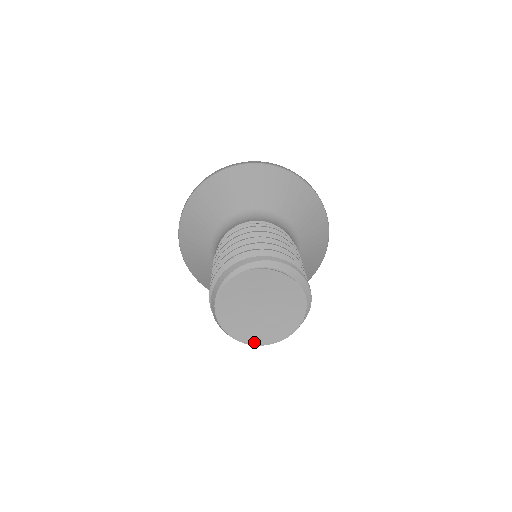
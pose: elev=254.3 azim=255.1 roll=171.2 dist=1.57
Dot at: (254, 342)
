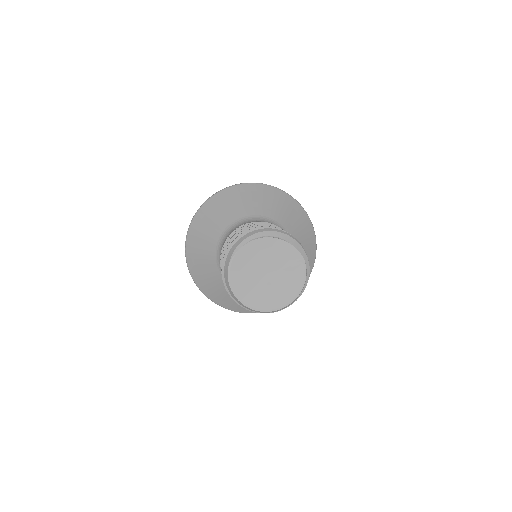
Dot at: (264, 309)
